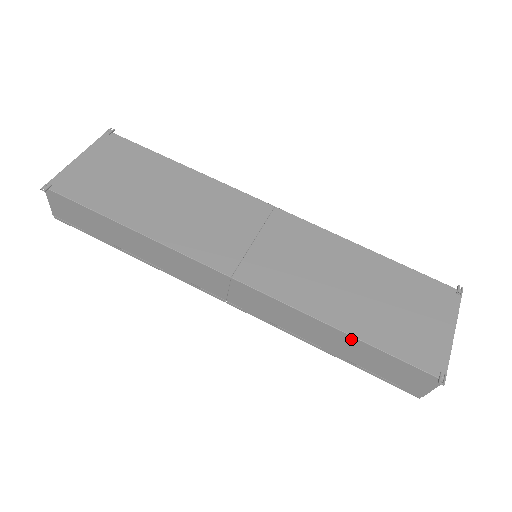
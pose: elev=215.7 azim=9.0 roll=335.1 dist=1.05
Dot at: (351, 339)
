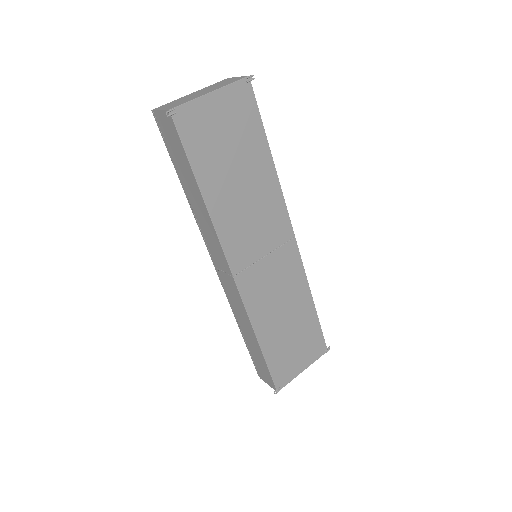
Dot at: (259, 348)
